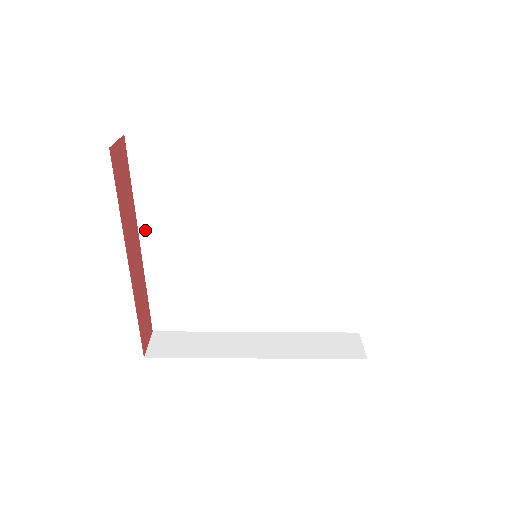
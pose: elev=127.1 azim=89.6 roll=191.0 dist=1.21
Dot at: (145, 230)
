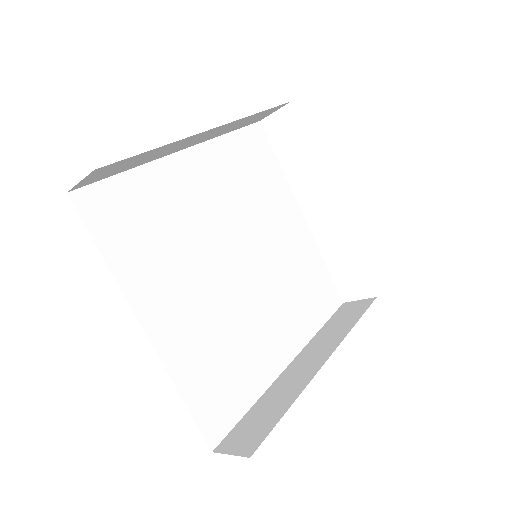
Dot at: (140, 306)
